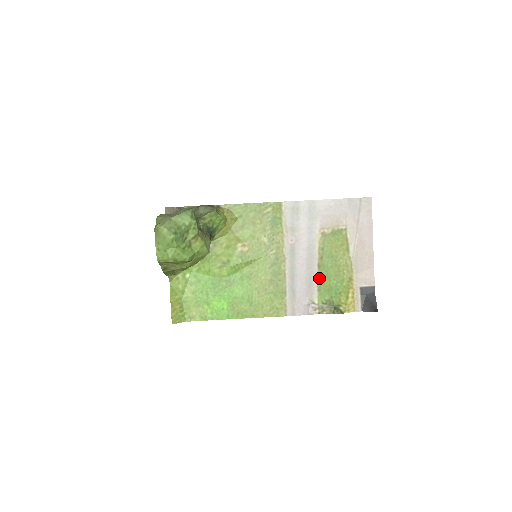
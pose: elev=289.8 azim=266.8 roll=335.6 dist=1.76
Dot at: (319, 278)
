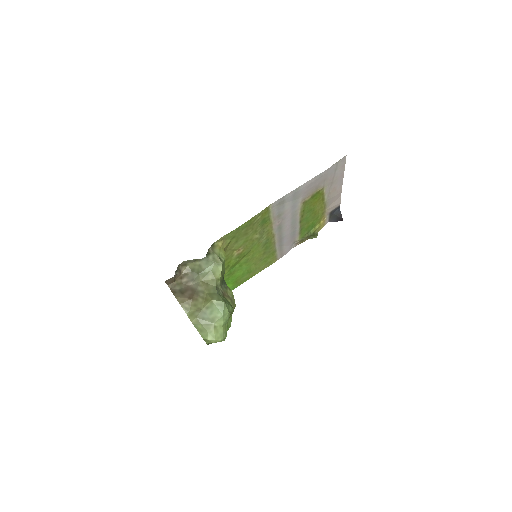
Dot at: (300, 228)
